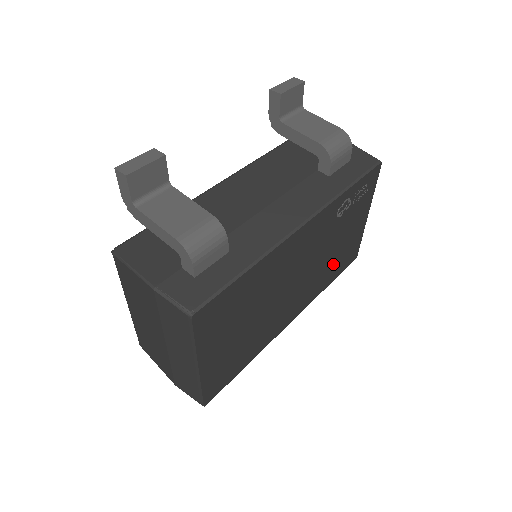
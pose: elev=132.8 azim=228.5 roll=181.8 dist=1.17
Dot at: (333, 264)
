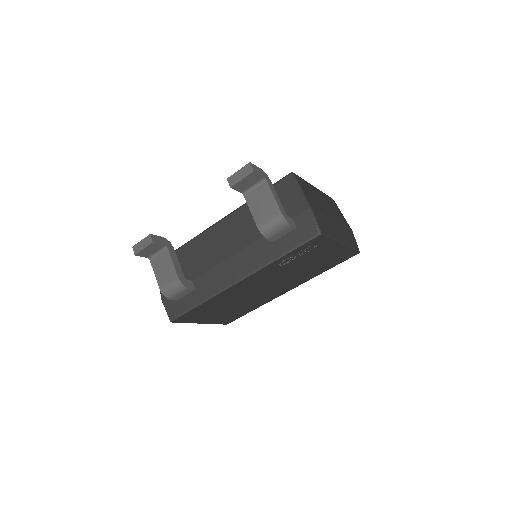
Dot at: (316, 268)
